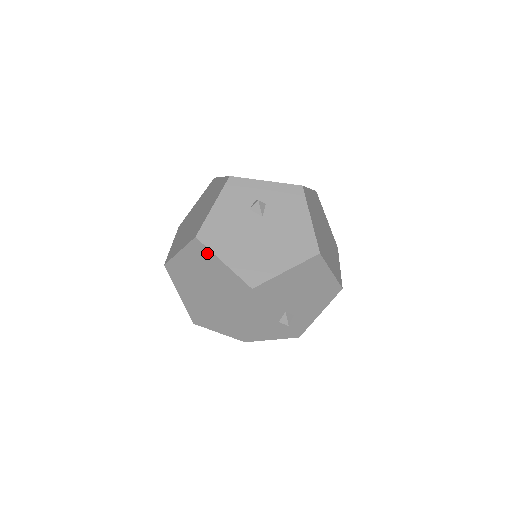
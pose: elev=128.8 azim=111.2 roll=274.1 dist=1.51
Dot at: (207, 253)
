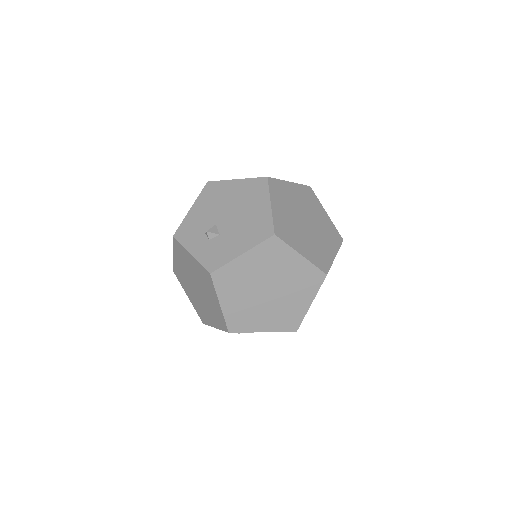
Dot at: occluded
